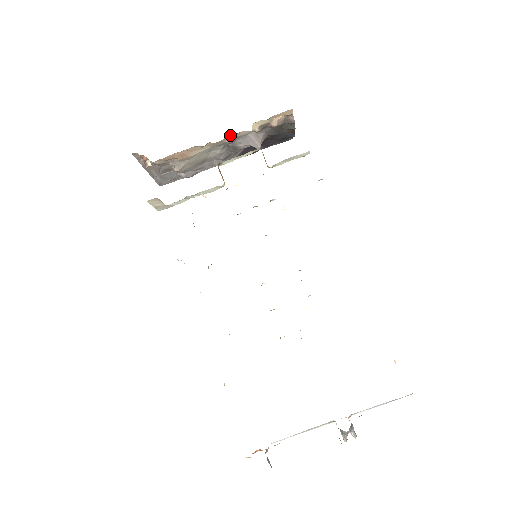
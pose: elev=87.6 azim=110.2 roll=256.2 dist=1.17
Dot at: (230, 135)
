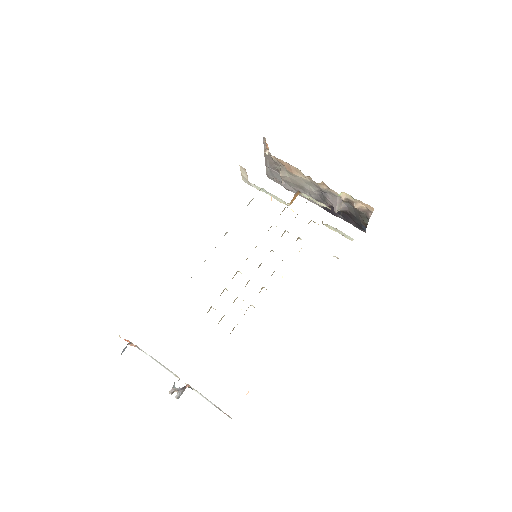
Dot at: (326, 185)
